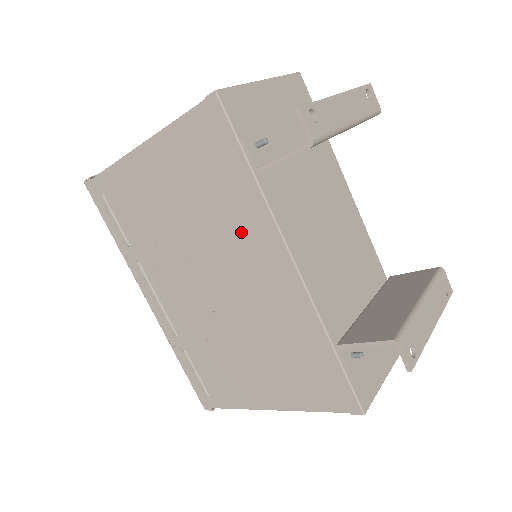
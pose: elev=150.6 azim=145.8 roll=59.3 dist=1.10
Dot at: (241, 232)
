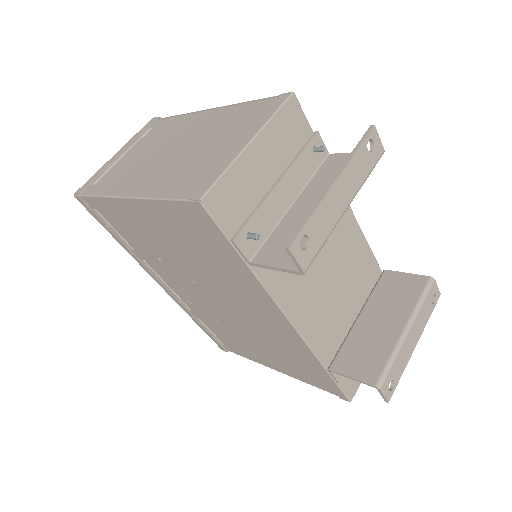
Dot at: (240, 288)
